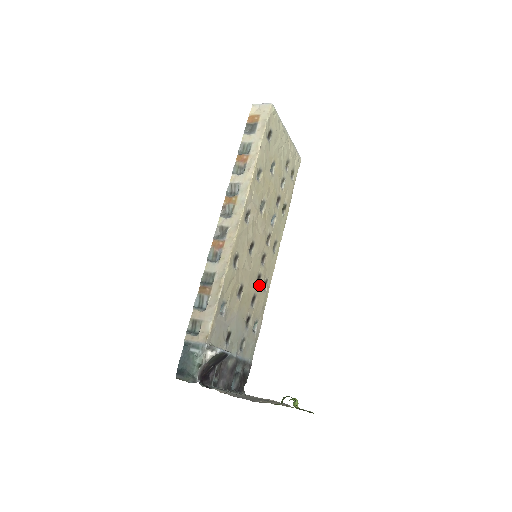
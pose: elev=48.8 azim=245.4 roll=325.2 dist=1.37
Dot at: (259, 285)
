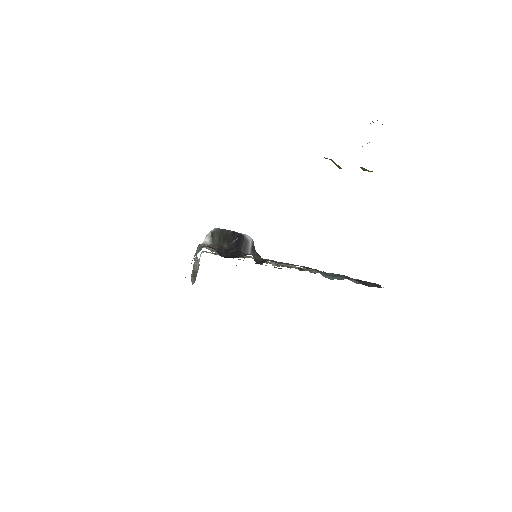
Dot at: occluded
